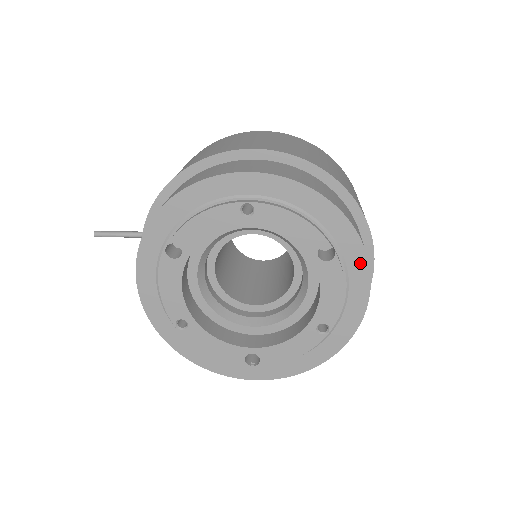
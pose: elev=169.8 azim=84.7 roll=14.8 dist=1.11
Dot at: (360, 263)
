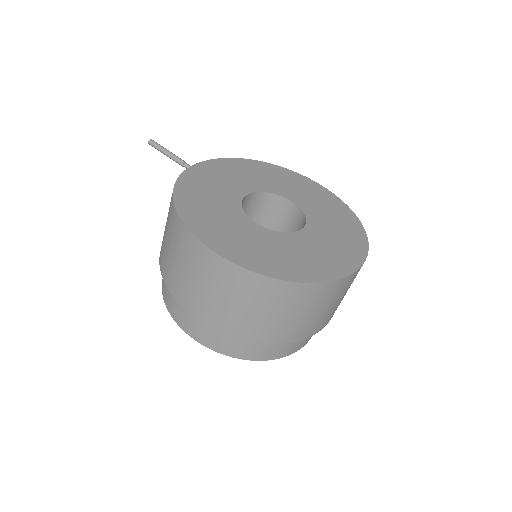
Dot at: occluded
